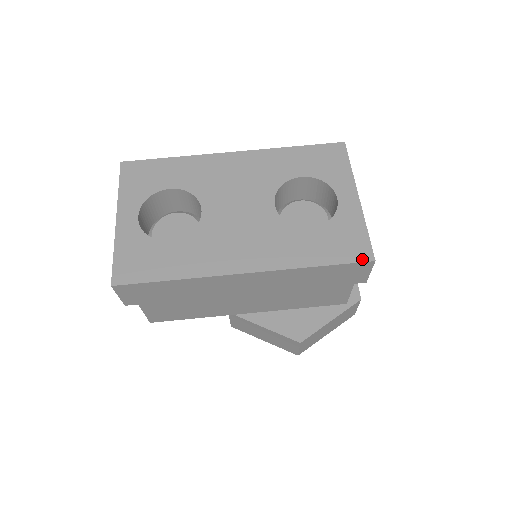
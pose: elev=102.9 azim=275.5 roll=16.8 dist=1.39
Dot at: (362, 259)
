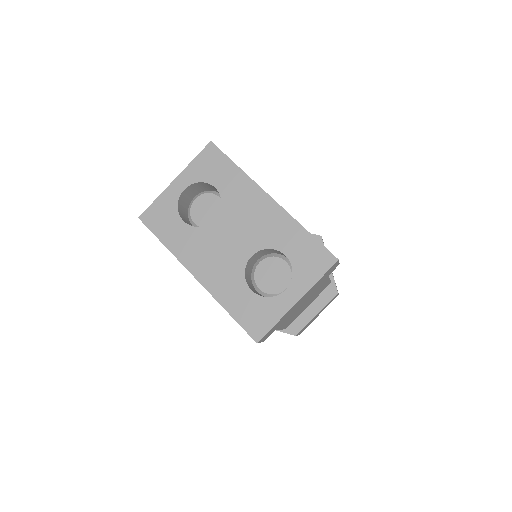
Dot at: (252, 335)
